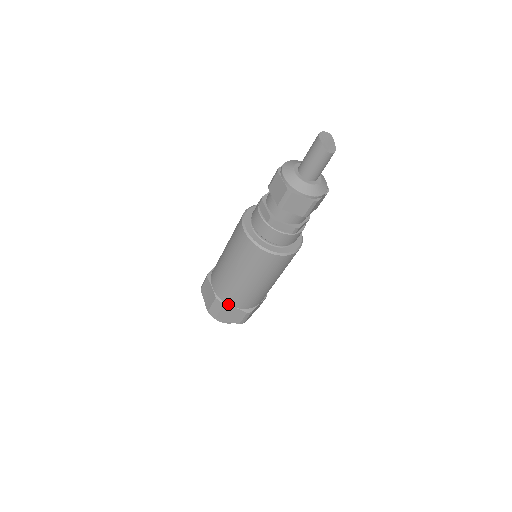
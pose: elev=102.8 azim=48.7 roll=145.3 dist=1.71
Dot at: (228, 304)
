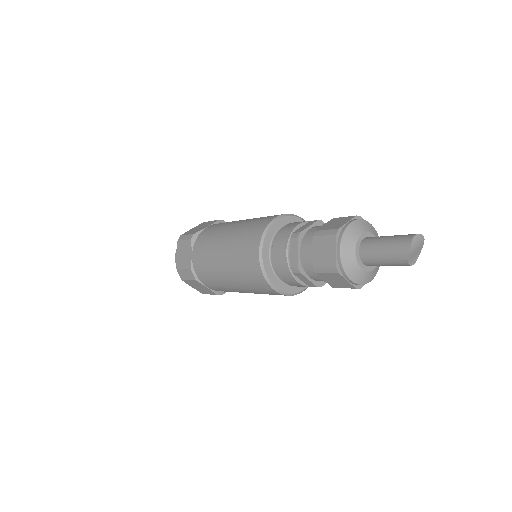
Dot at: (201, 281)
